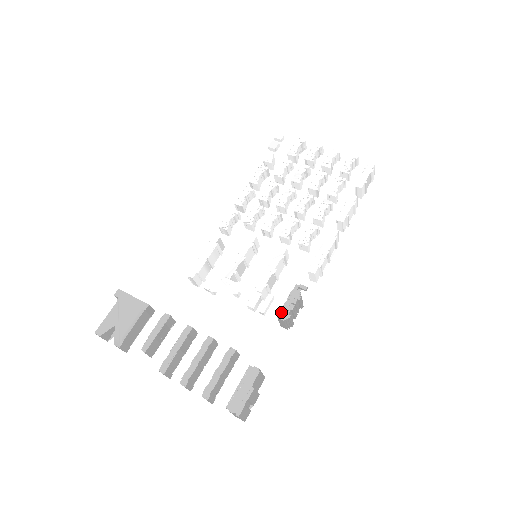
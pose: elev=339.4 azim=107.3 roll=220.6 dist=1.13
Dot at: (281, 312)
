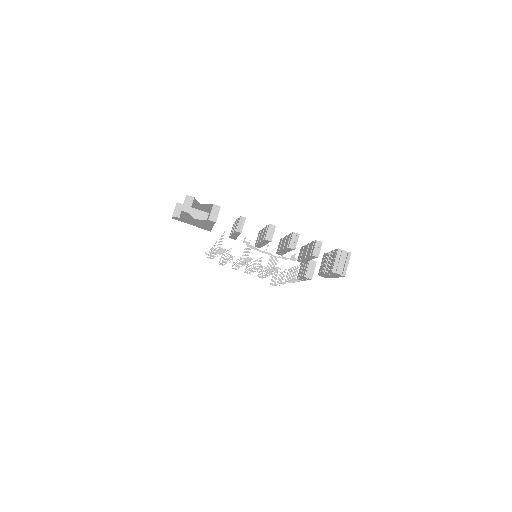
Dot at: (309, 260)
